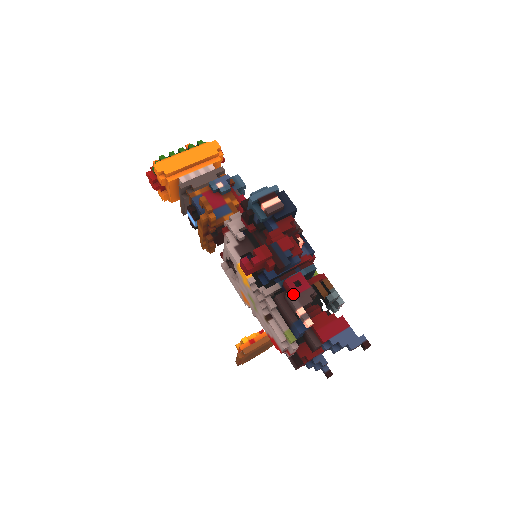
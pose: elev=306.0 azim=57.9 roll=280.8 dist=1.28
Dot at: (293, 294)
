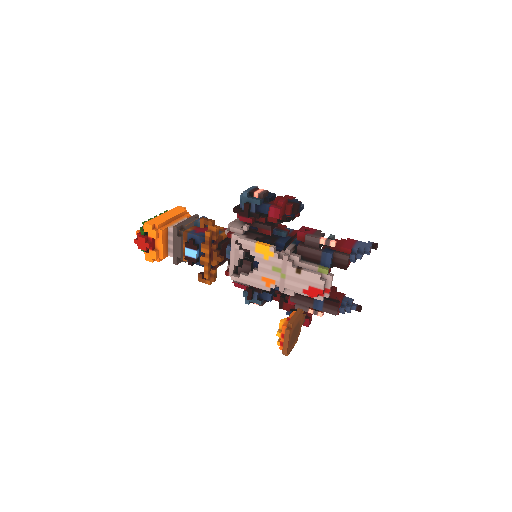
Dot at: (310, 234)
